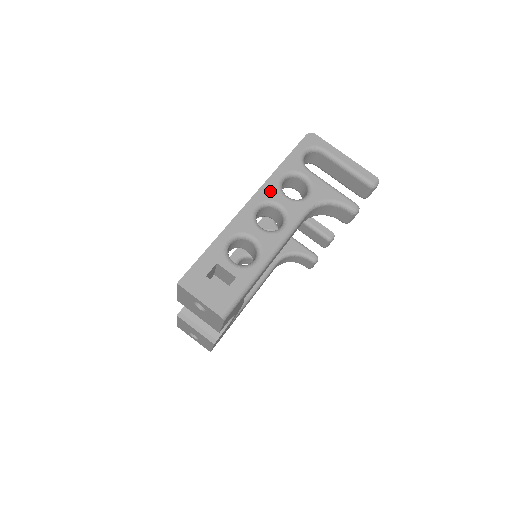
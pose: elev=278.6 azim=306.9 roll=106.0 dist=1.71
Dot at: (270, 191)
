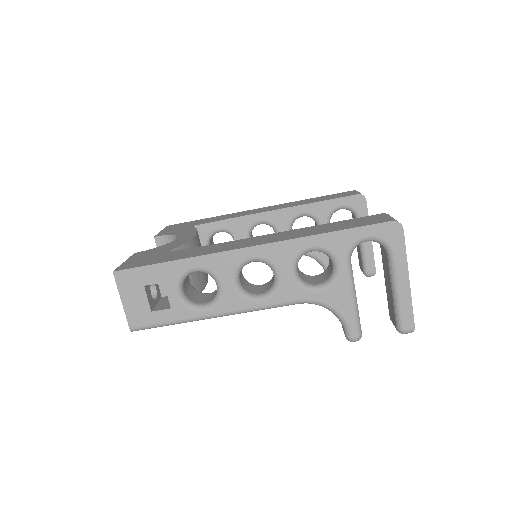
Dot at: (282, 254)
